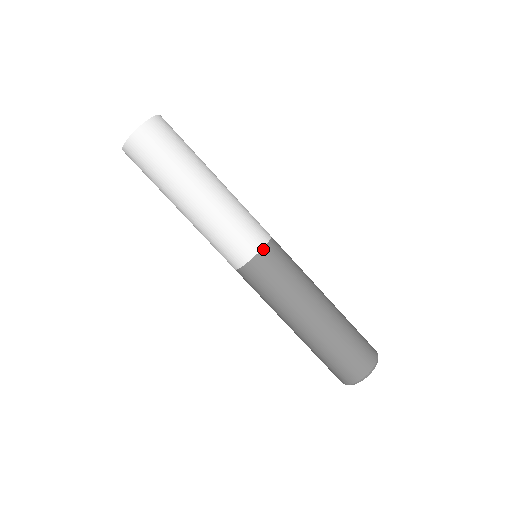
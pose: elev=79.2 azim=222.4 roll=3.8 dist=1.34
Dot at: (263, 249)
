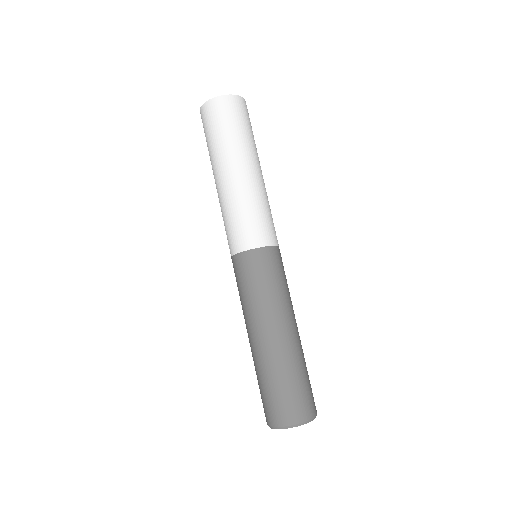
Dot at: (273, 246)
